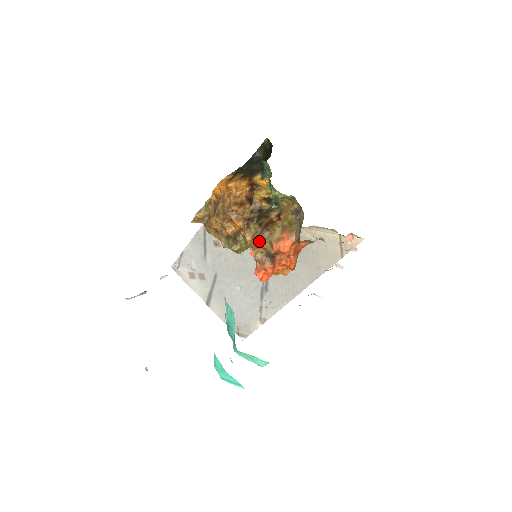
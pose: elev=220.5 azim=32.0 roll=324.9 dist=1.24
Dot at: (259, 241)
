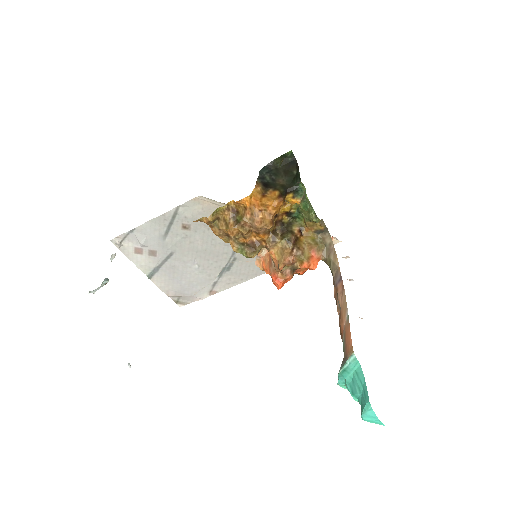
Dot at: (293, 260)
